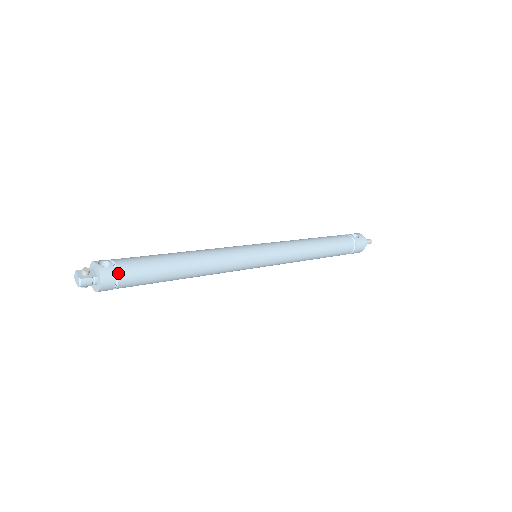
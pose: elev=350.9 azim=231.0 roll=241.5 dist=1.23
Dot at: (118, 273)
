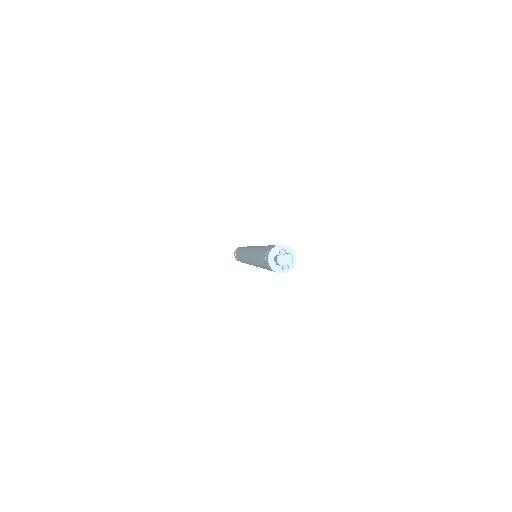
Dot at: occluded
